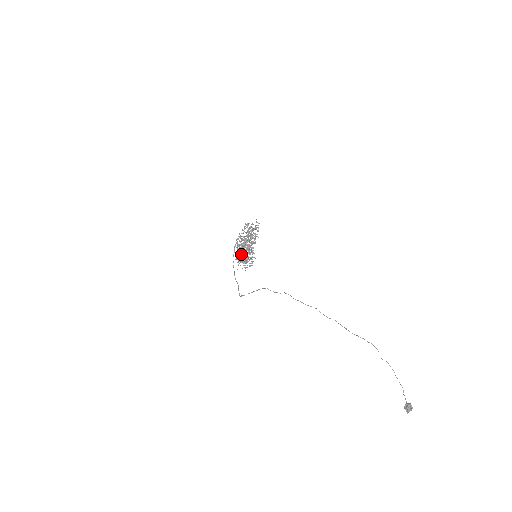
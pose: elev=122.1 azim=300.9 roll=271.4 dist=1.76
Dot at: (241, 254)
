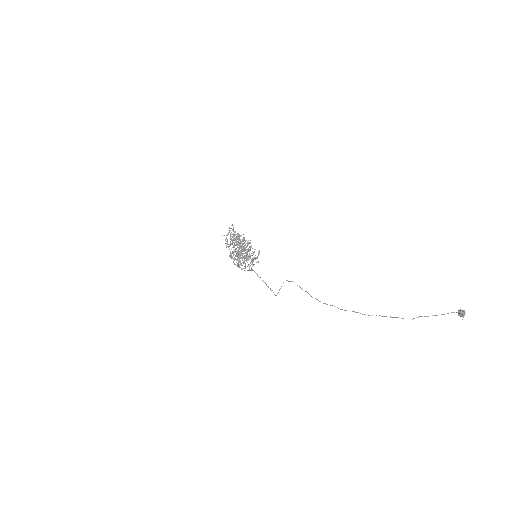
Dot at: (245, 268)
